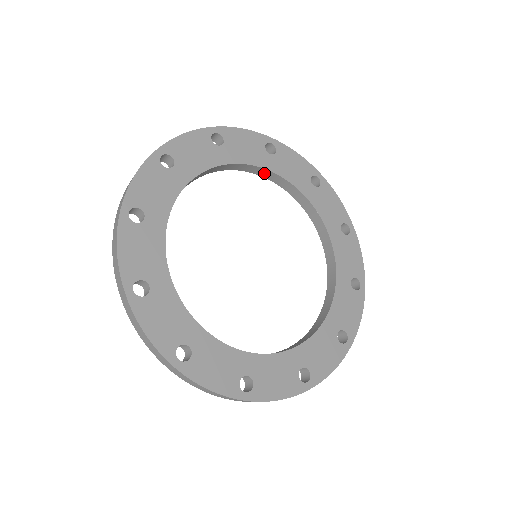
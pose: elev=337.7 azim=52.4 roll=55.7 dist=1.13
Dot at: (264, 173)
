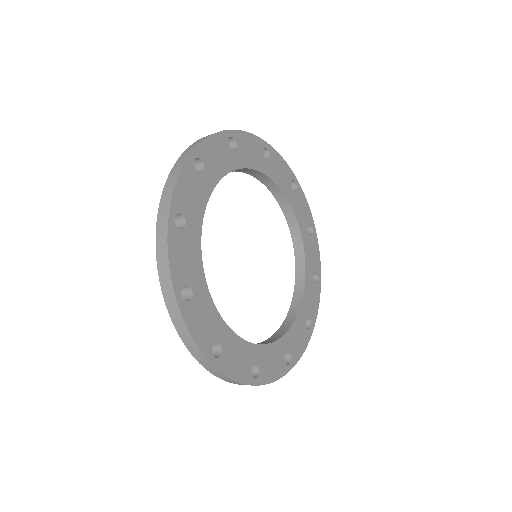
Dot at: occluded
